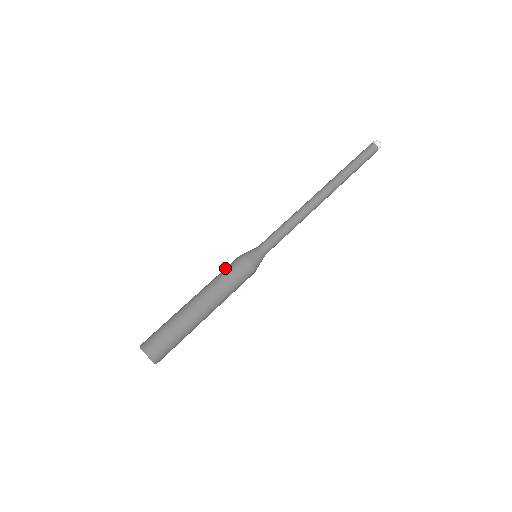
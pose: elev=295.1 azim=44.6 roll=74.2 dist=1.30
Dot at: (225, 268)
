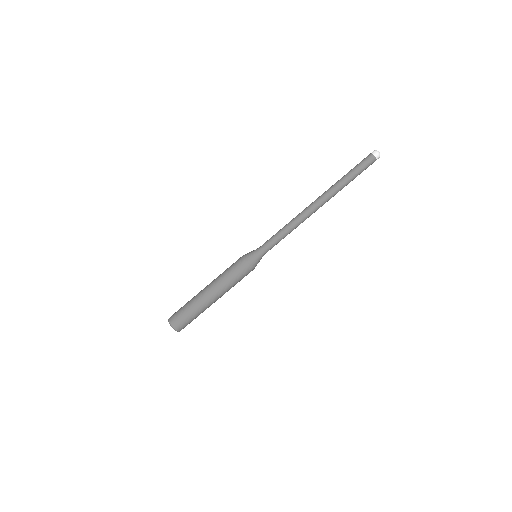
Dot at: (231, 266)
